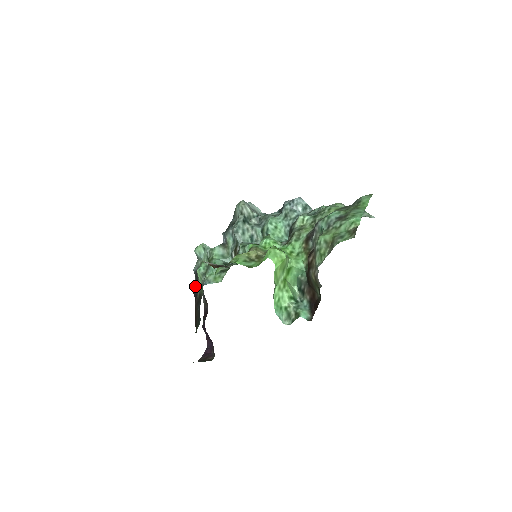
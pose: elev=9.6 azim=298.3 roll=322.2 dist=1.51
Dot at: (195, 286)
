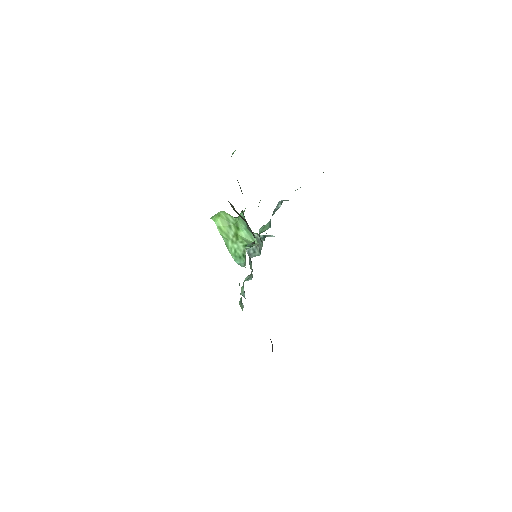
Dot at: occluded
